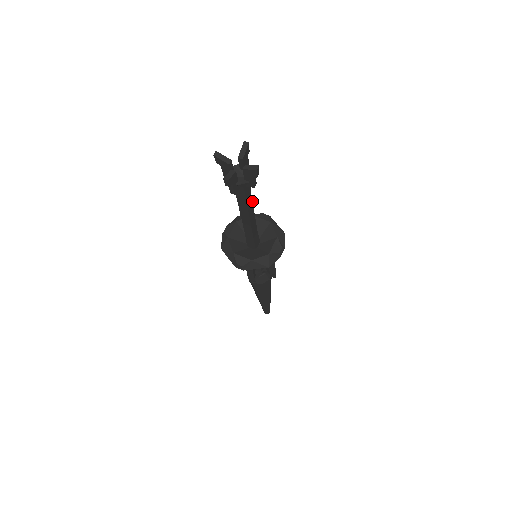
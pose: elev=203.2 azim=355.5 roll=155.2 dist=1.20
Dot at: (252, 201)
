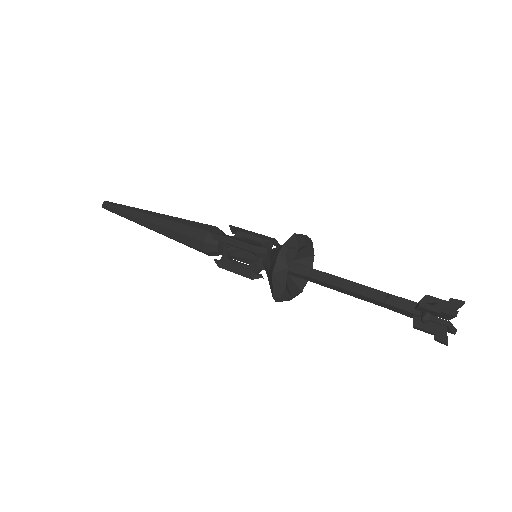
Dot at: occluded
